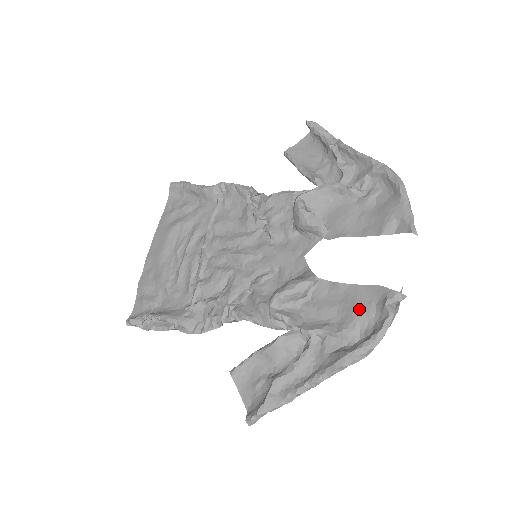
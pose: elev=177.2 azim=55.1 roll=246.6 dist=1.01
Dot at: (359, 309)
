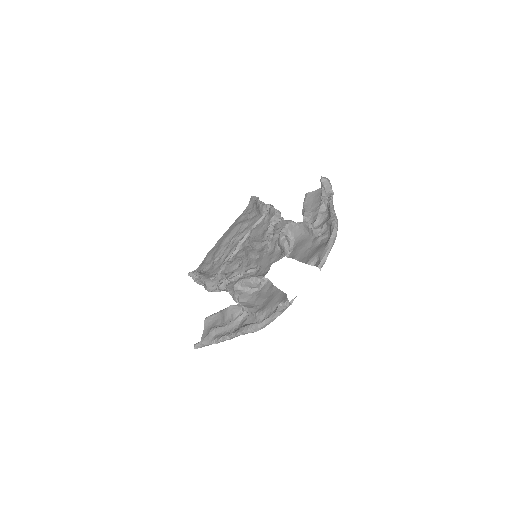
Dot at: (270, 304)
